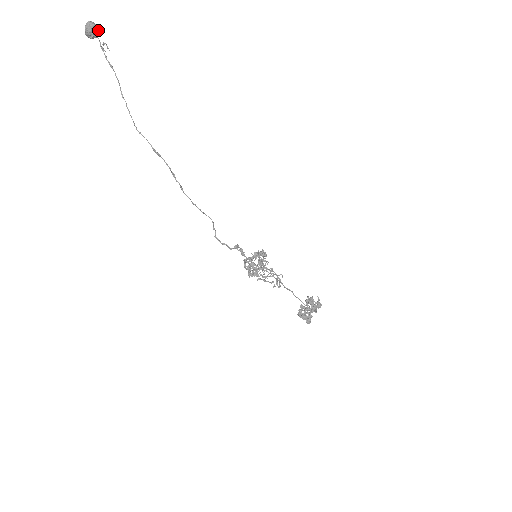
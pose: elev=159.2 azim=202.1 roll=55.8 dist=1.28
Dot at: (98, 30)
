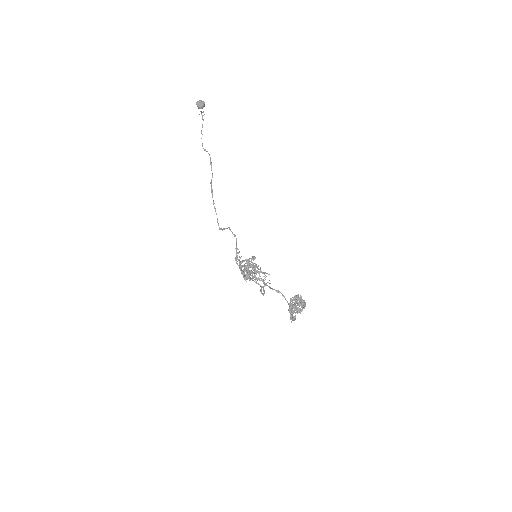
Dot at: occluded
